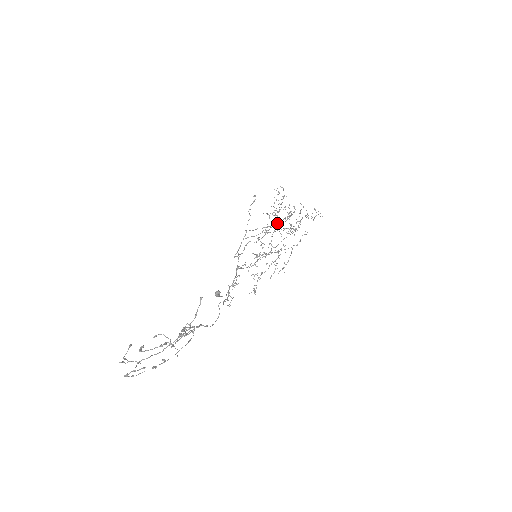
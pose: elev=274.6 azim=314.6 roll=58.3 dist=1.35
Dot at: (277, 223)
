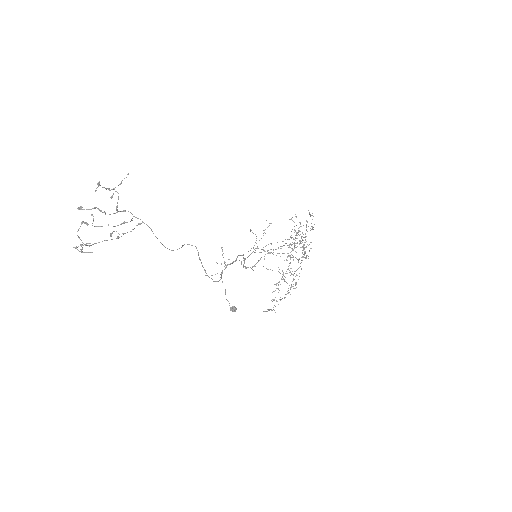
Dot at: occluded
